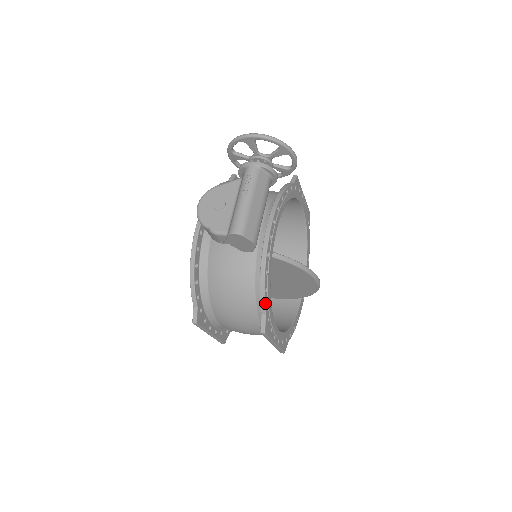
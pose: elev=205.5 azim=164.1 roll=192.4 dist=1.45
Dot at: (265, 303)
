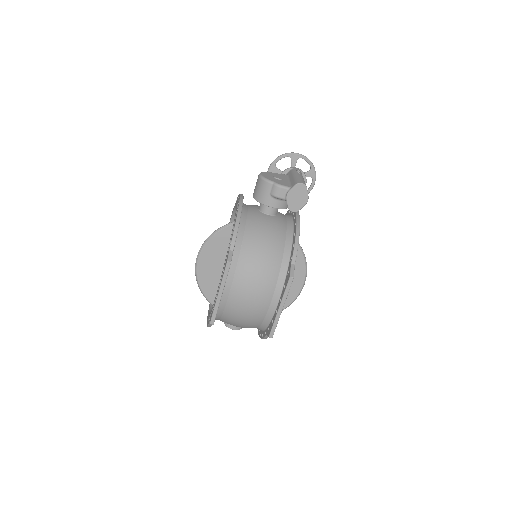
Dot at: (296, 255)
